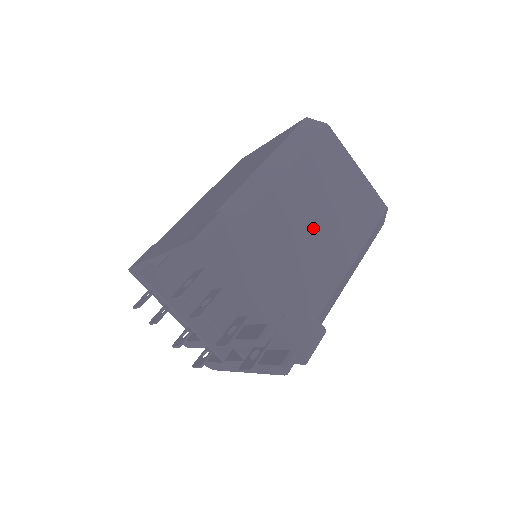
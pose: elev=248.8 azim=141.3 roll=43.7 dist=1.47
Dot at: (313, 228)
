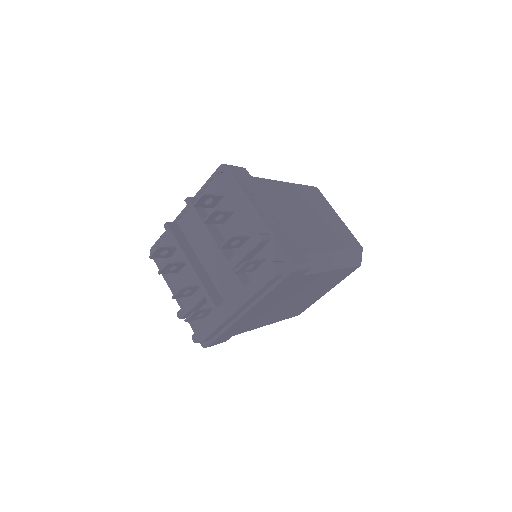
Dot at: (304, 214)
